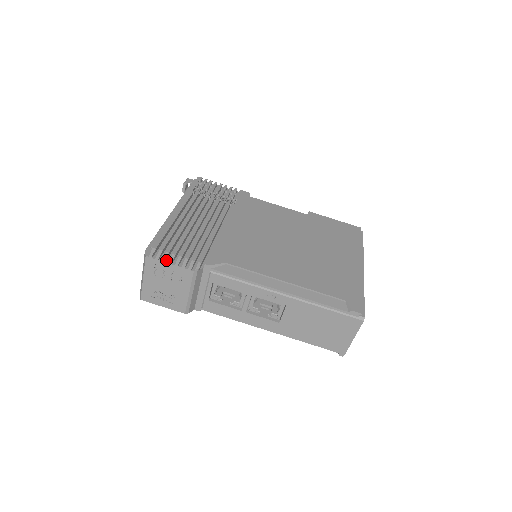
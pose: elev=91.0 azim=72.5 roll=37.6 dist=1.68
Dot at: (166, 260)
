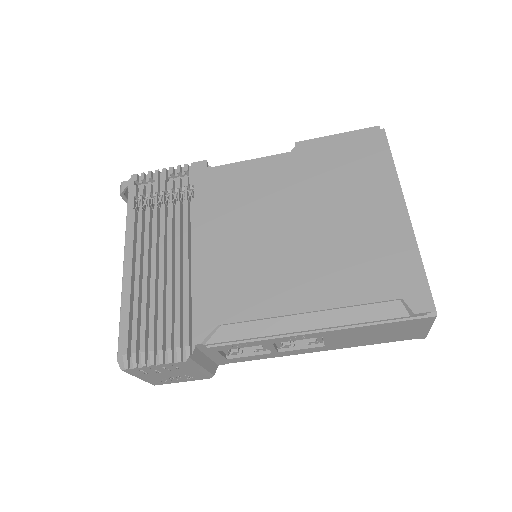
Dot at: (147, 362)
